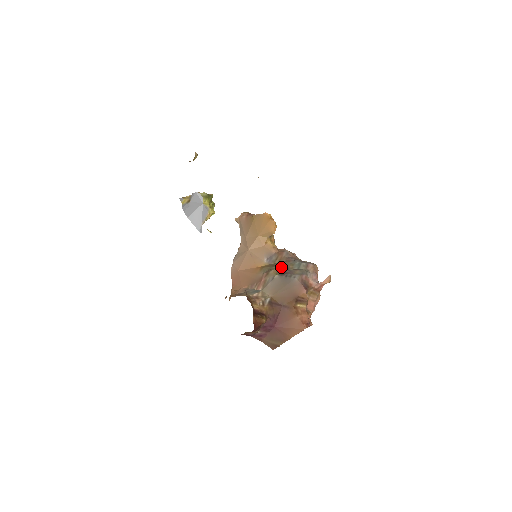
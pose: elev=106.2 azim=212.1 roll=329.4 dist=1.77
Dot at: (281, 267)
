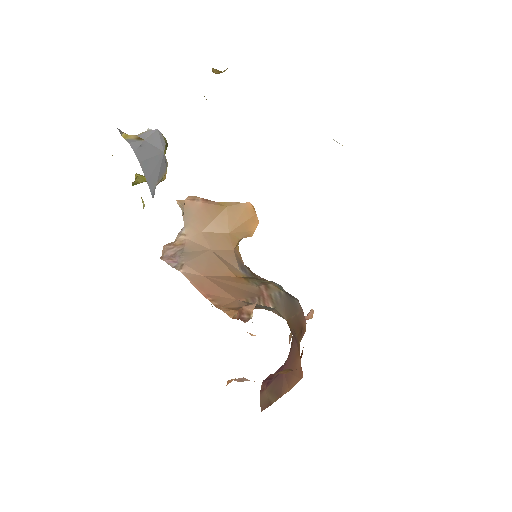
Dot at: occluded
